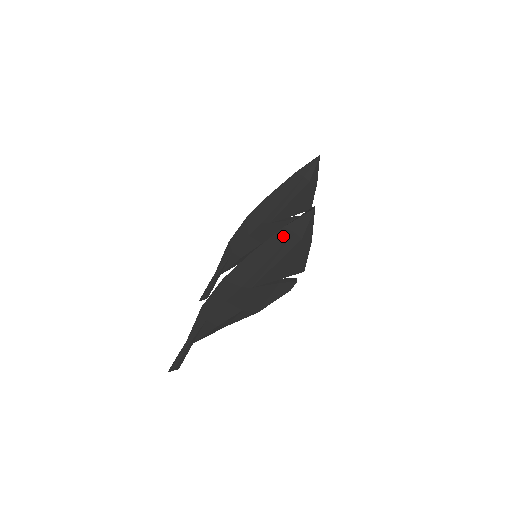
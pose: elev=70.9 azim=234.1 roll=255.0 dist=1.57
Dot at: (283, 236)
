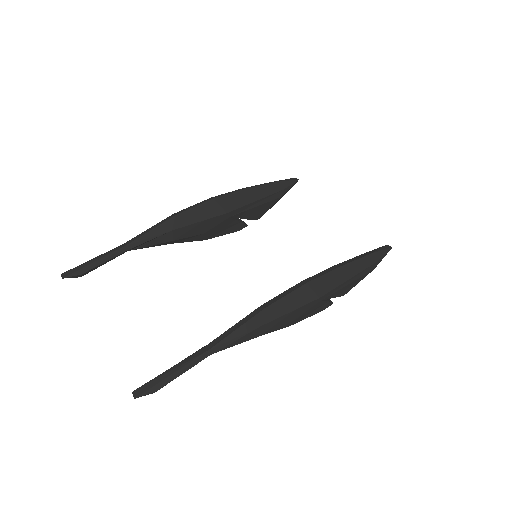
Dot at: (369, 261)
